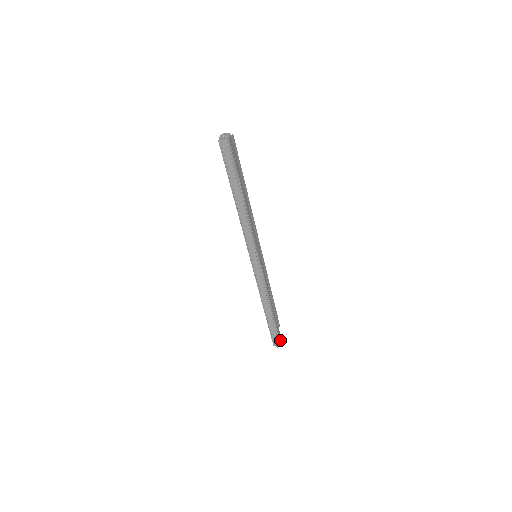
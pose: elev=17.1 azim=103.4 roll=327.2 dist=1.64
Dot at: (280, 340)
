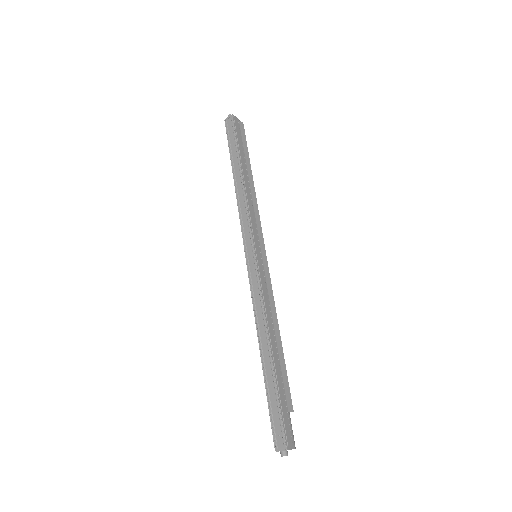
Dot at: (288, 437)
